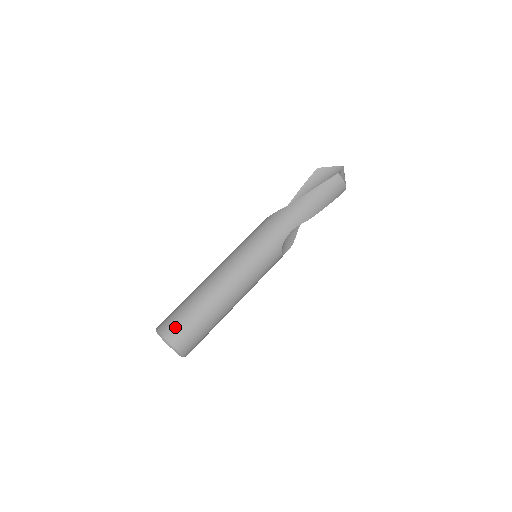
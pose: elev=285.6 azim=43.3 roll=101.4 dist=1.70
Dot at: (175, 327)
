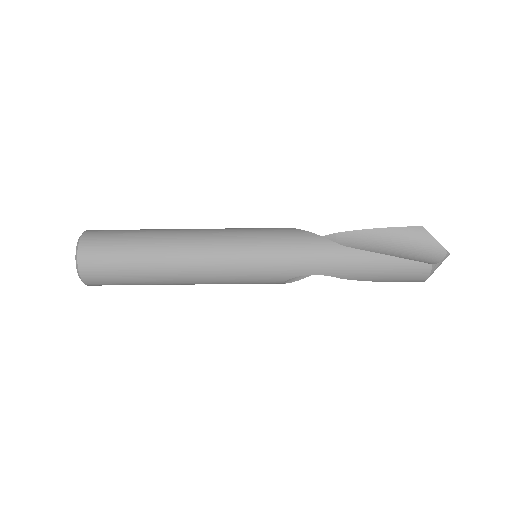
Dot at: (98, 256)
